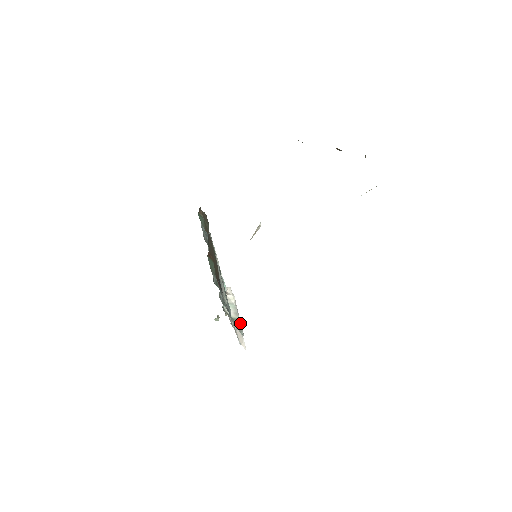
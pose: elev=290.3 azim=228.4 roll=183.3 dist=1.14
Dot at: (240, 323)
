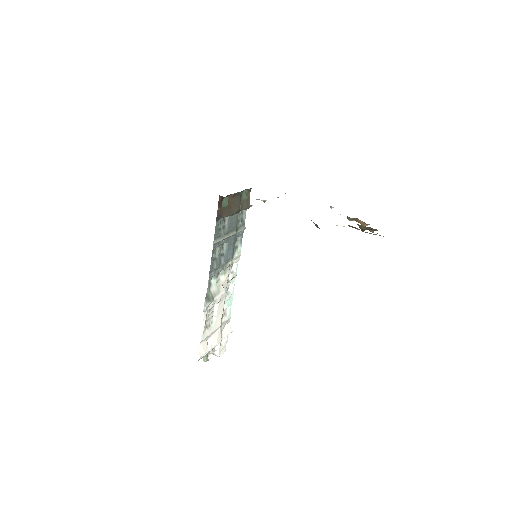
Dot at: (211, 299)
